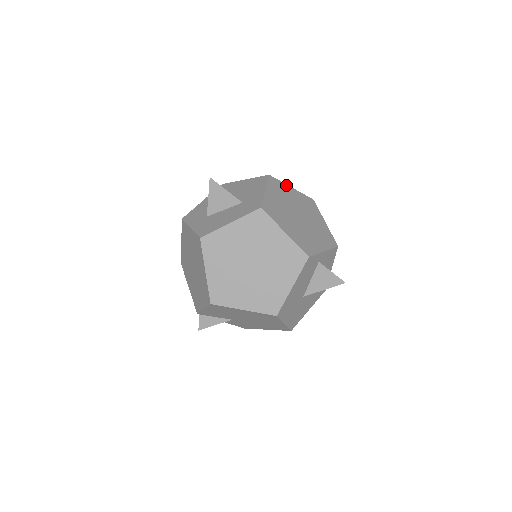
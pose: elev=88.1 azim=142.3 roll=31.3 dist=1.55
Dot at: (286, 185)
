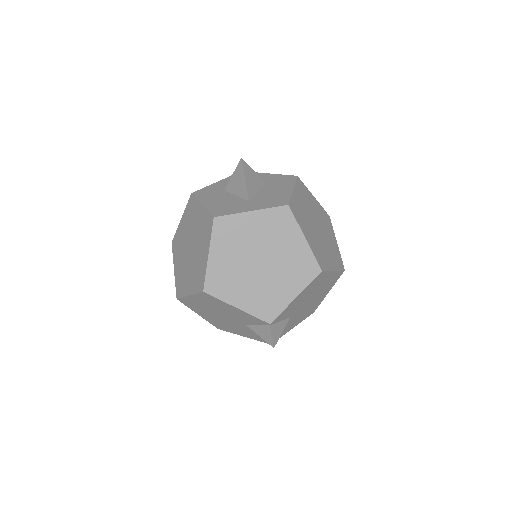
Dot at: occluded
